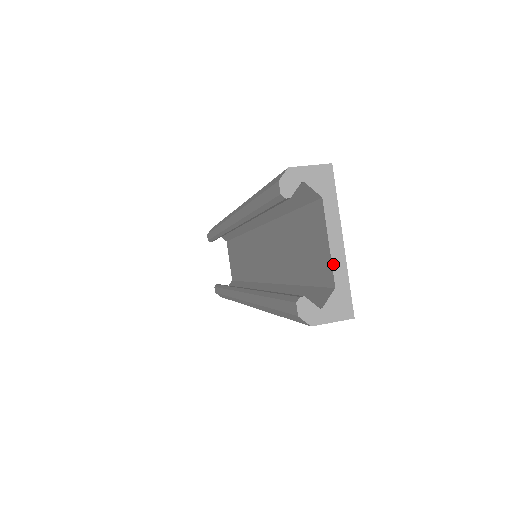
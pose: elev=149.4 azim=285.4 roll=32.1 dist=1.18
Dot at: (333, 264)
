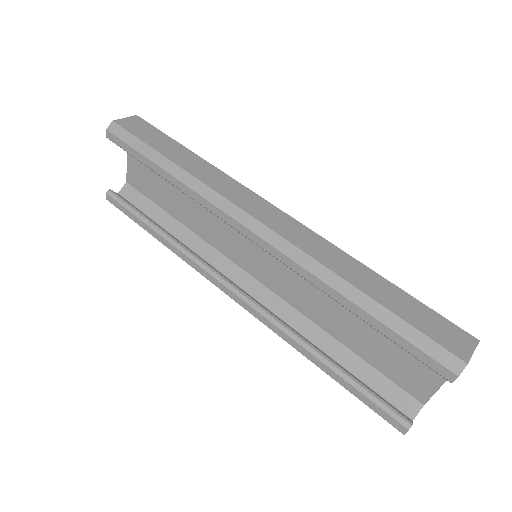
Dot at: occluded
